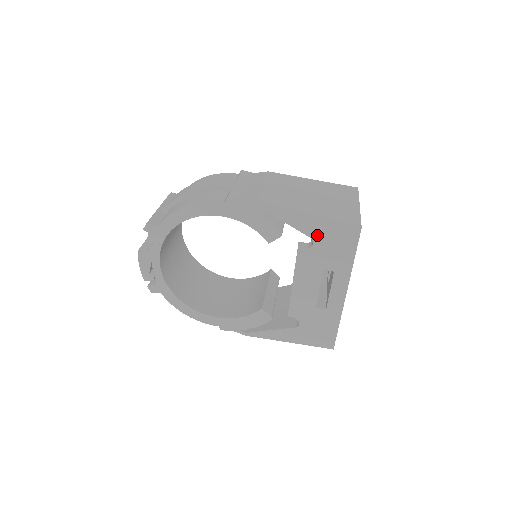
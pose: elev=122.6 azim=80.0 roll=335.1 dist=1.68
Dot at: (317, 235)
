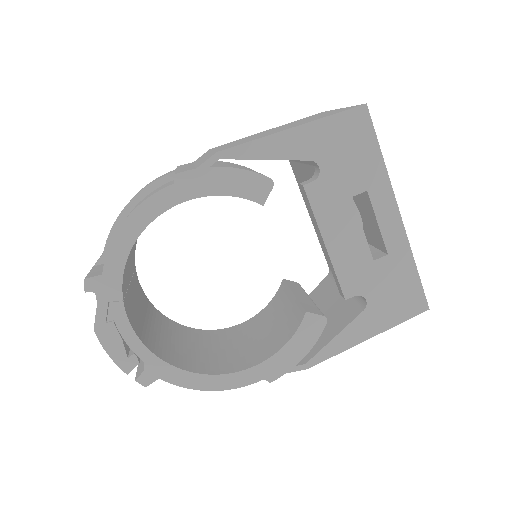
Dot at: (317, 151)
